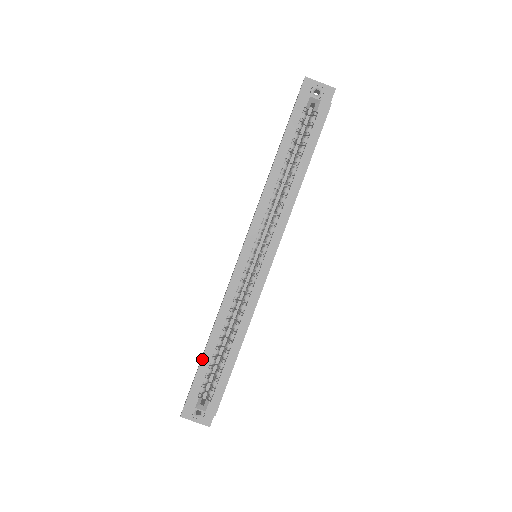
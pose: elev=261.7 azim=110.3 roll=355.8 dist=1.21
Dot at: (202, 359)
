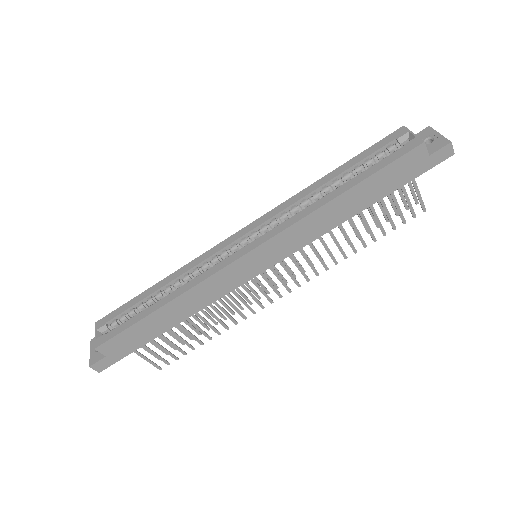
Dot at: (138, 296)
